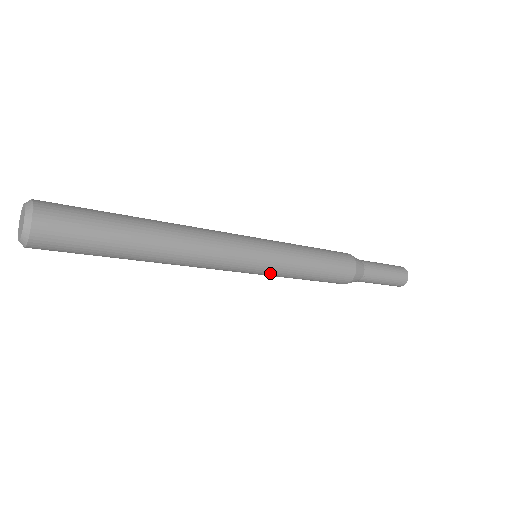
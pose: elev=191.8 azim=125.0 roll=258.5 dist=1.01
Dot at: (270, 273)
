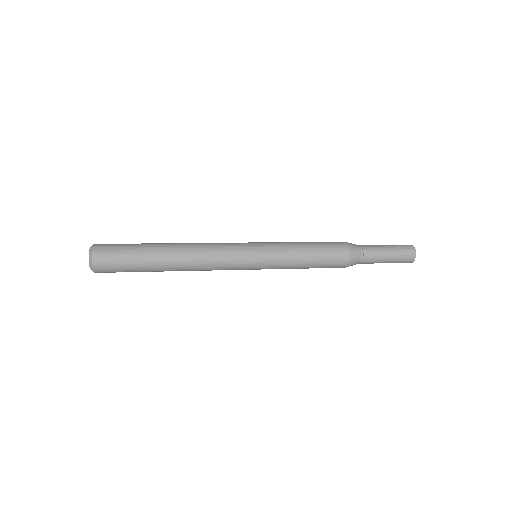
Dot at: (268, 263)
